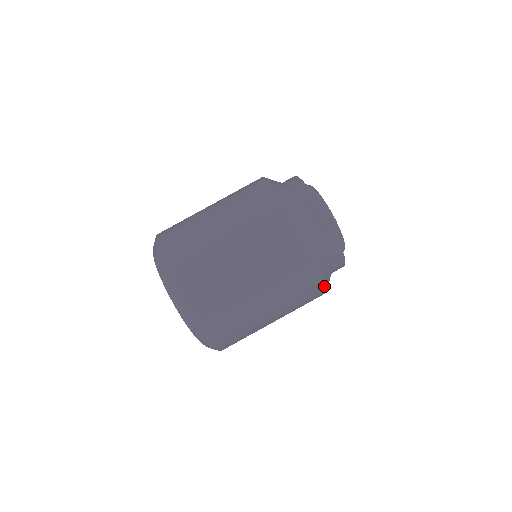
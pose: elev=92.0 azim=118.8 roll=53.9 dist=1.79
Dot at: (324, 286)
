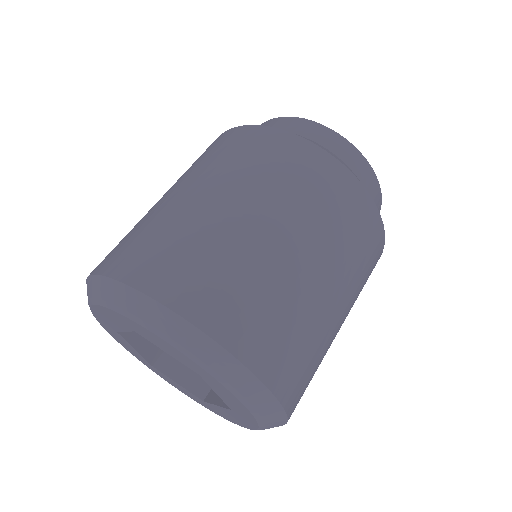
Dot at: (383, 232)
